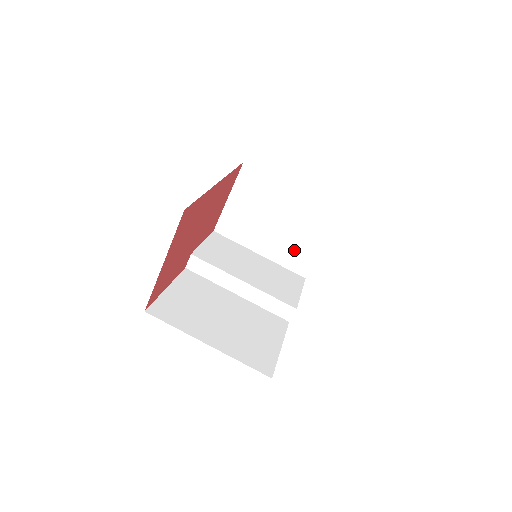
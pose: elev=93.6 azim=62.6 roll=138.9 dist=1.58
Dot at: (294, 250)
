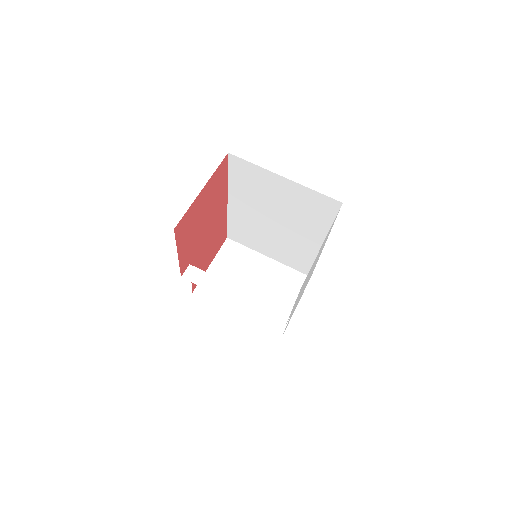
Dot at: occluded
